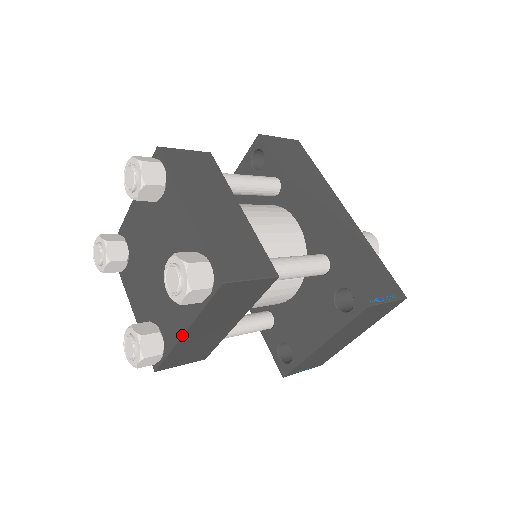
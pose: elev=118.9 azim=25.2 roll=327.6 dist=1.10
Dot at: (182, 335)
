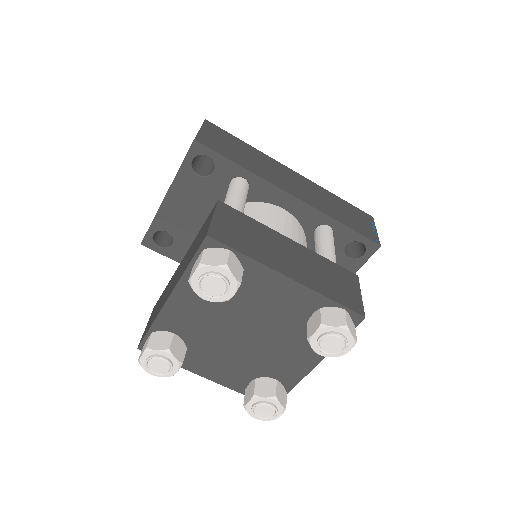
Dot at: occluded
